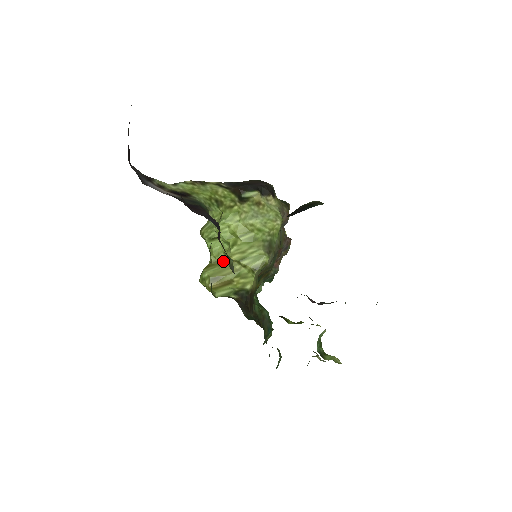
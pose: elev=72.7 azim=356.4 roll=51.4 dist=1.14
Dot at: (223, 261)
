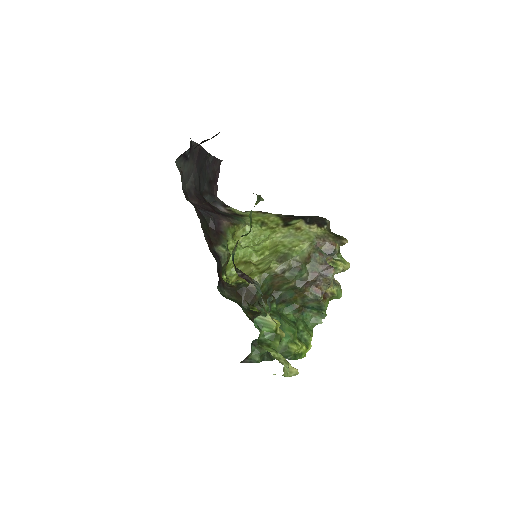
Dot at: (245, 262)
